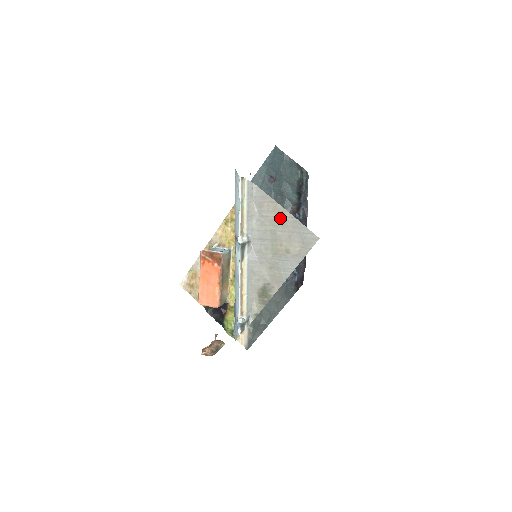
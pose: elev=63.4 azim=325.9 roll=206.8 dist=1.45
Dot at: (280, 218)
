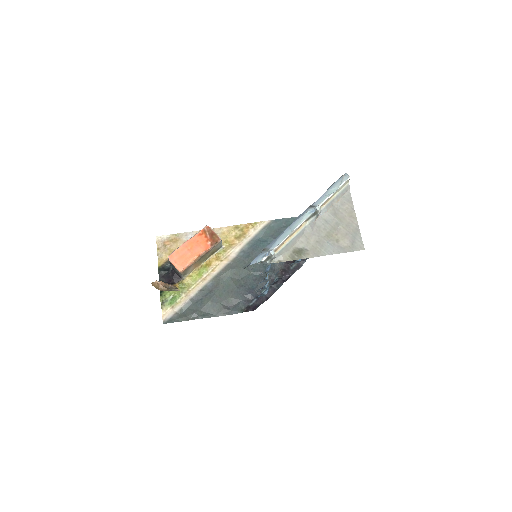
Dot at: (349, 220)
